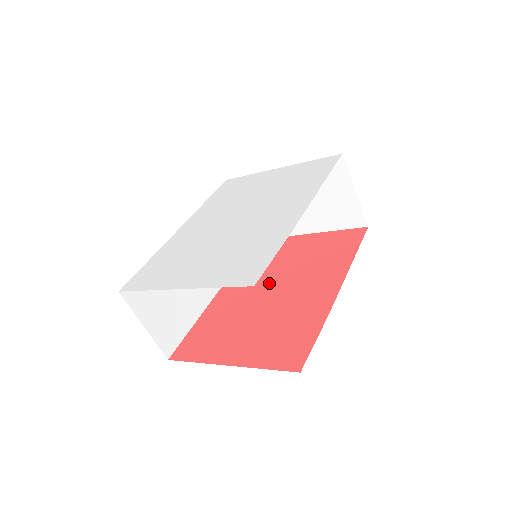
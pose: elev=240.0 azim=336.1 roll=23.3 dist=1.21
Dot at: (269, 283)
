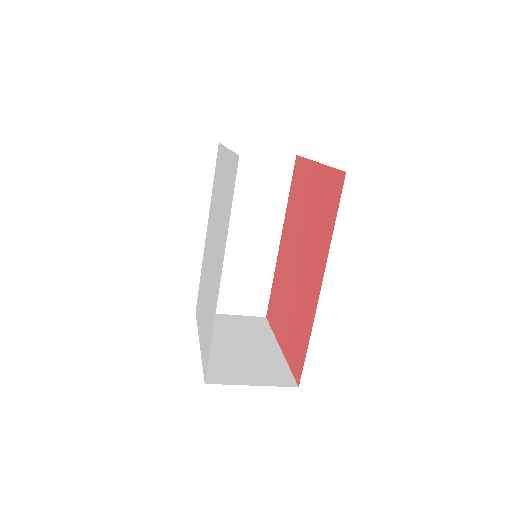
Dot at: (296, 247)
